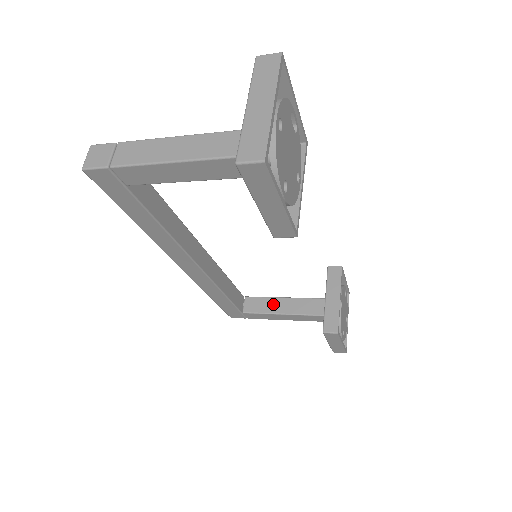
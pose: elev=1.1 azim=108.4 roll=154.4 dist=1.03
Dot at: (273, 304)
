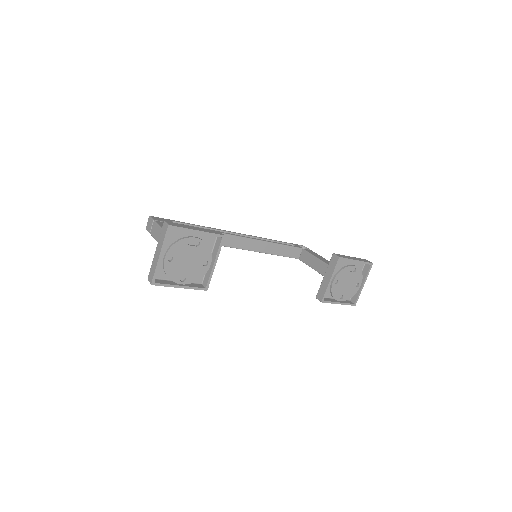
Dot at: (313, 261)
